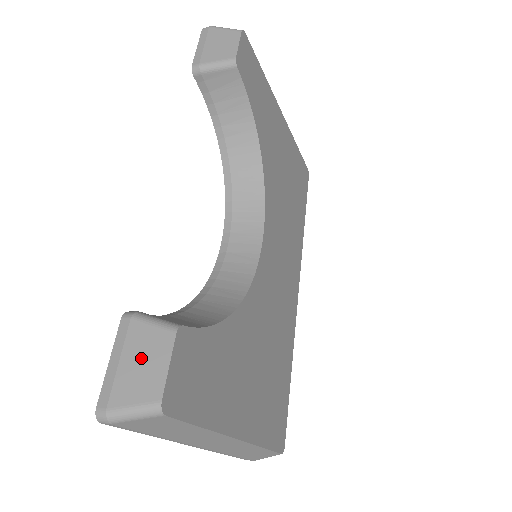
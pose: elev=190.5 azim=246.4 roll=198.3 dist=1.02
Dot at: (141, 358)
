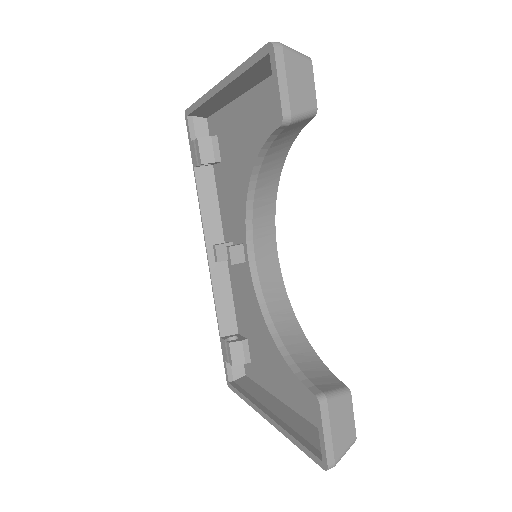
Dot at: (341, 423)
